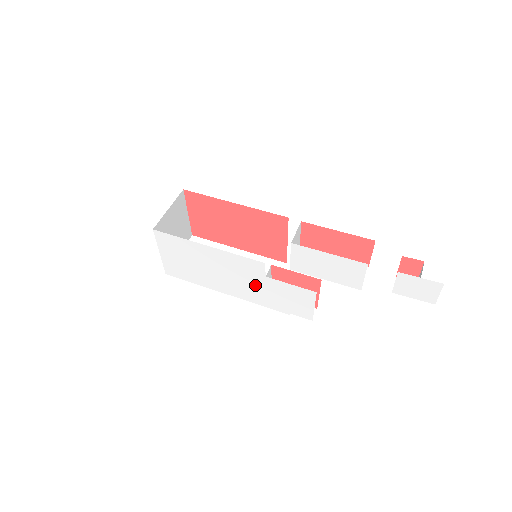
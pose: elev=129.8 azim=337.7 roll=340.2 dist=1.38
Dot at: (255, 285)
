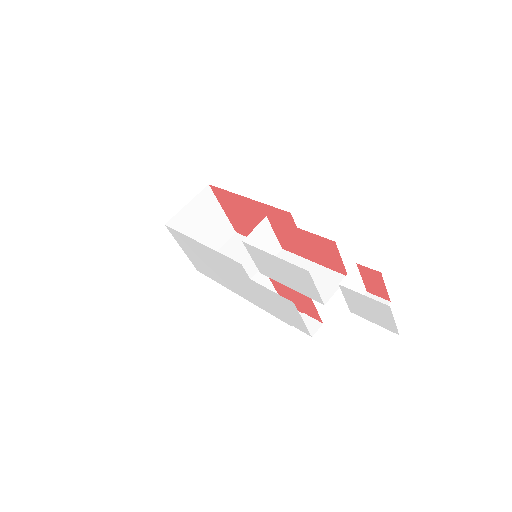
Dot at: (250, 288)
